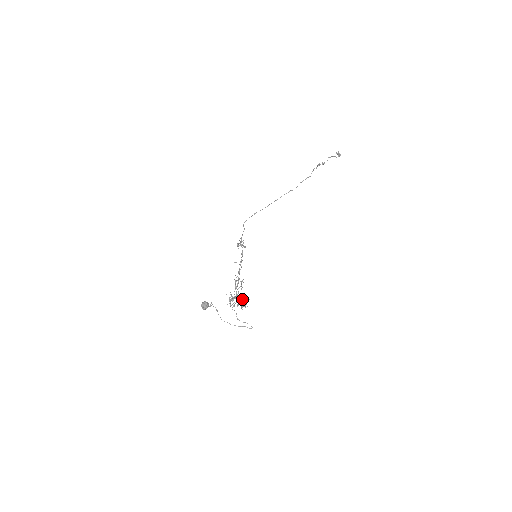
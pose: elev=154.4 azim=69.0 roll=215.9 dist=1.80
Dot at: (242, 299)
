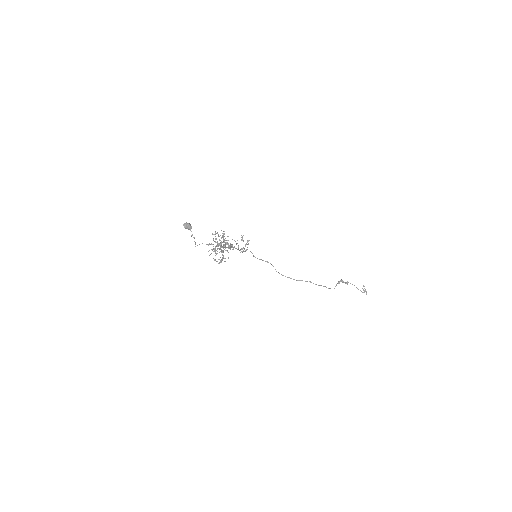
Dot at: occluded
